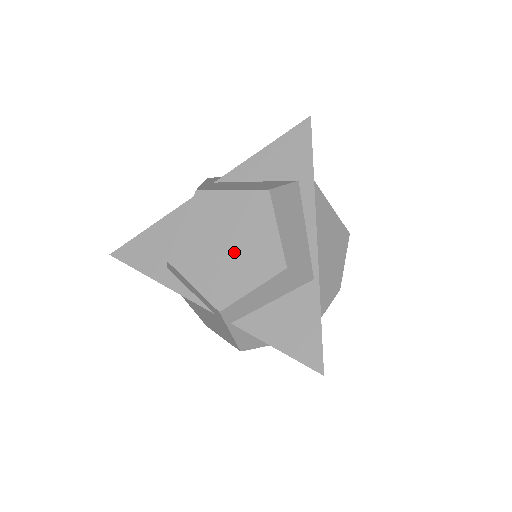
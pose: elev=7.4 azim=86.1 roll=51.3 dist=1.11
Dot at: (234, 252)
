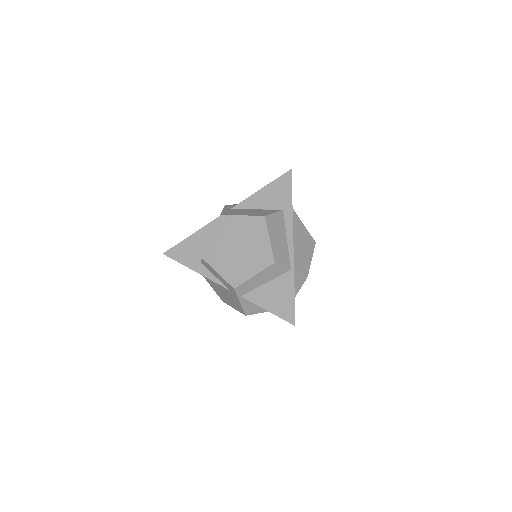
Dot at: (243, 253)
